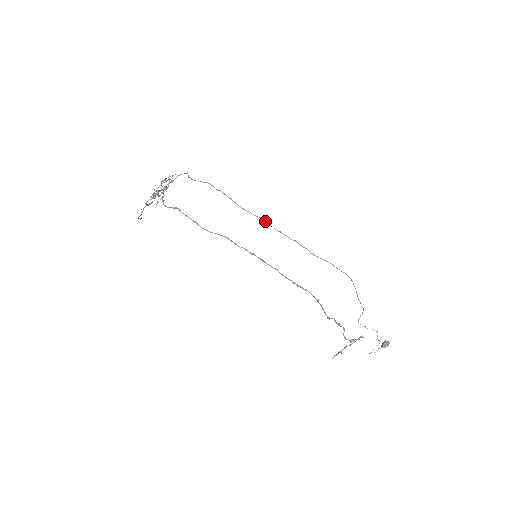
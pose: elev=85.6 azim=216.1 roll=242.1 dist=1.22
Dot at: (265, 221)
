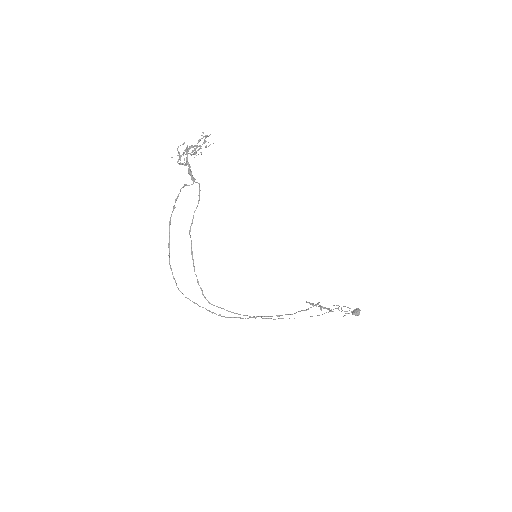
Dot at: occluded
